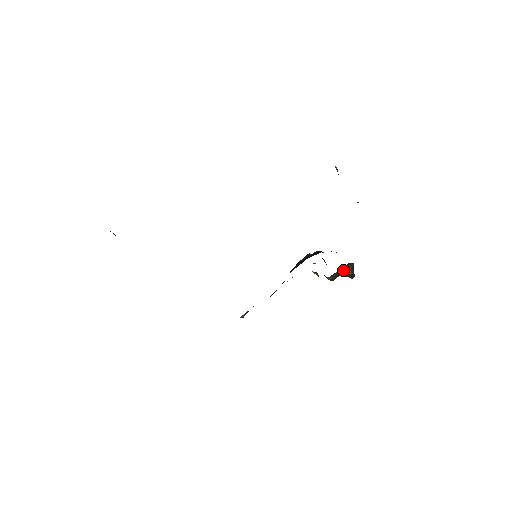
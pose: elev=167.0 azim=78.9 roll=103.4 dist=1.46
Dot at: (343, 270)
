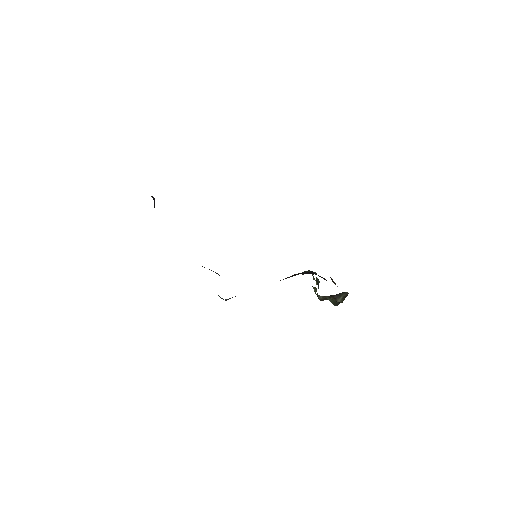
Dot at: (335, 296)
